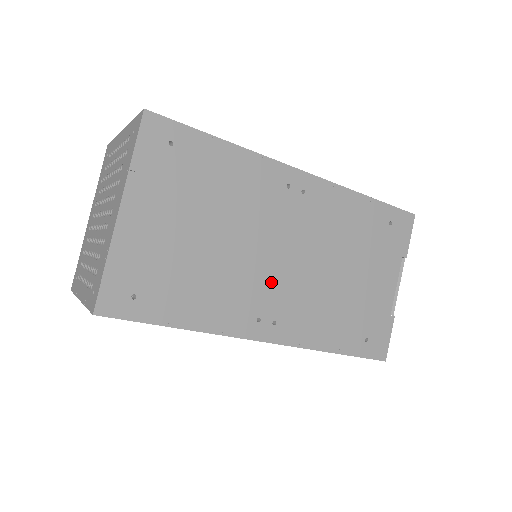
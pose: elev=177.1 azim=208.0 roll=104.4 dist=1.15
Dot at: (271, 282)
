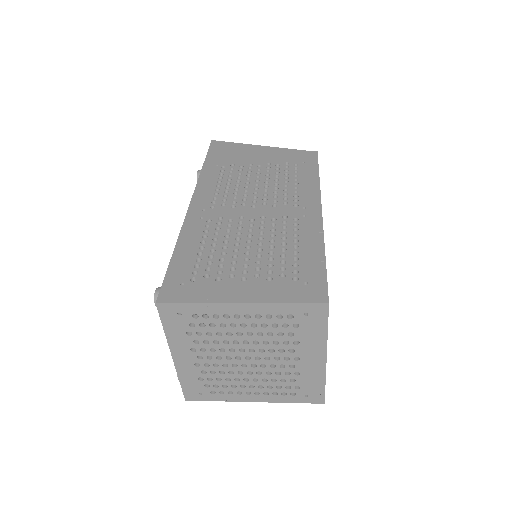
Dot at: occluded
